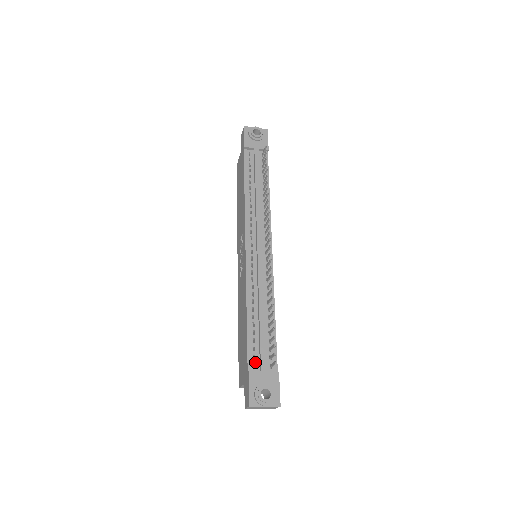
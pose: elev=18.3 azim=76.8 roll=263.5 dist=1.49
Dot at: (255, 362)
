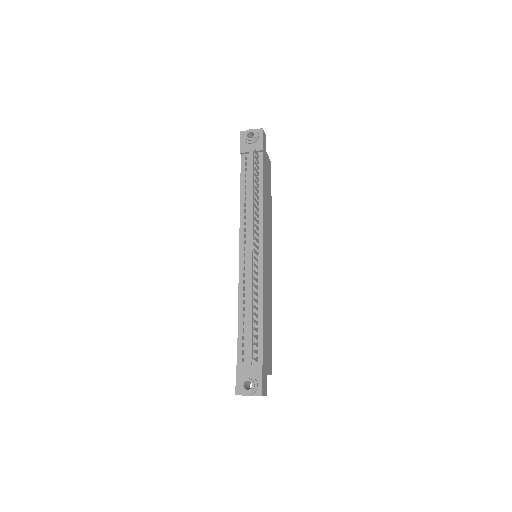
Dot at: (244, 356)
